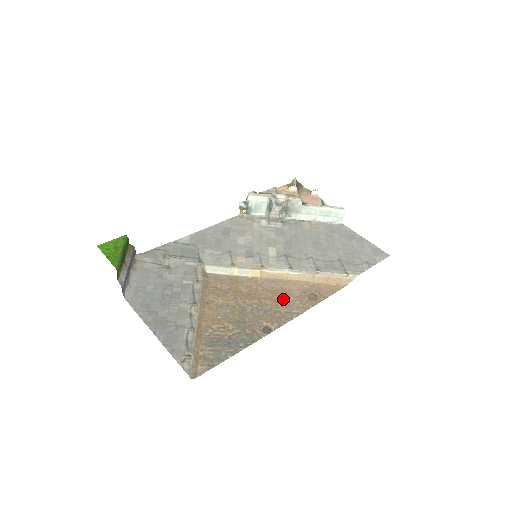
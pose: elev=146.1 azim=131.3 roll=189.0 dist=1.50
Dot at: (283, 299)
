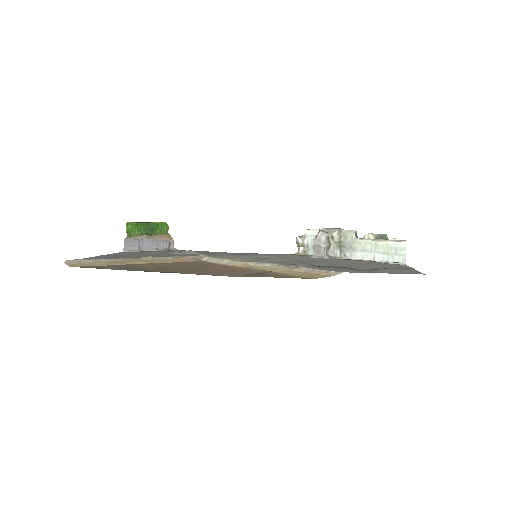
Dot at: (229, 272)
